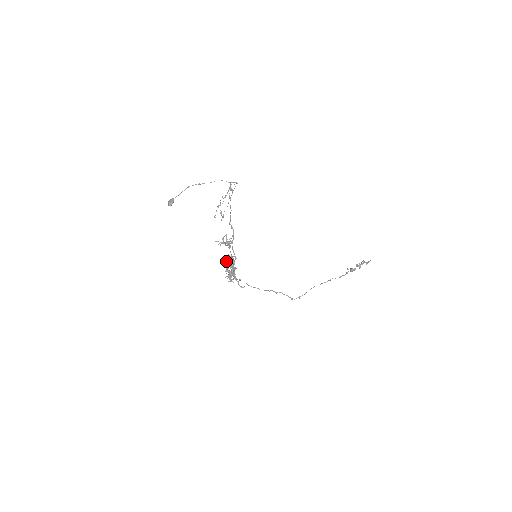
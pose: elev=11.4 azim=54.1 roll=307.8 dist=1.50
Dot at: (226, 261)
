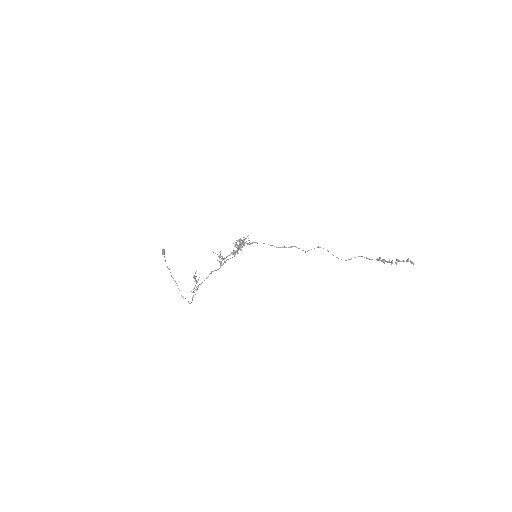
Dot at: occluded
